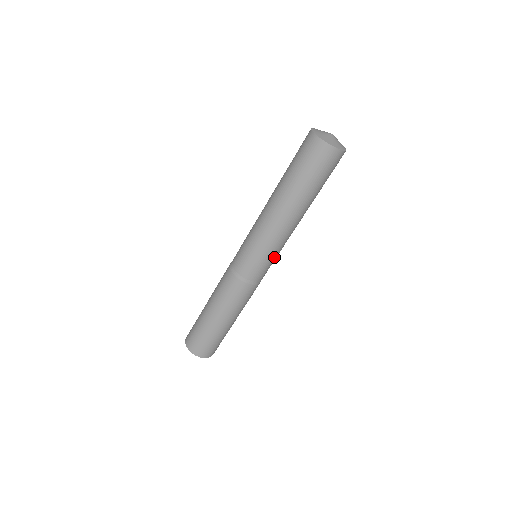
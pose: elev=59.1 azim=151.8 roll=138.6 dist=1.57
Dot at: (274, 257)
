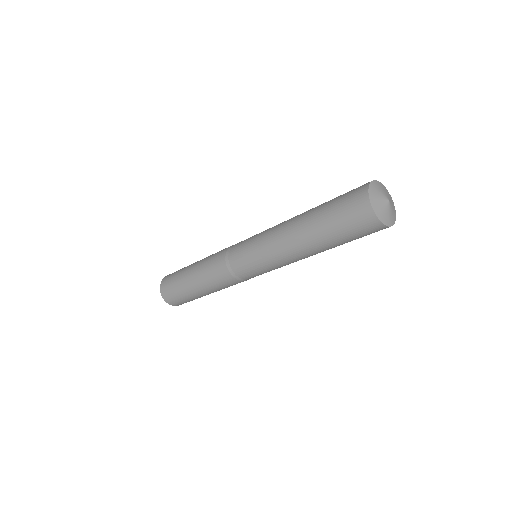
Dot at: (264, 268)
